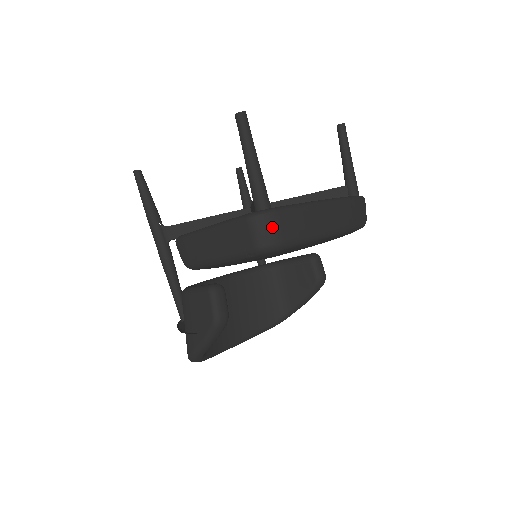
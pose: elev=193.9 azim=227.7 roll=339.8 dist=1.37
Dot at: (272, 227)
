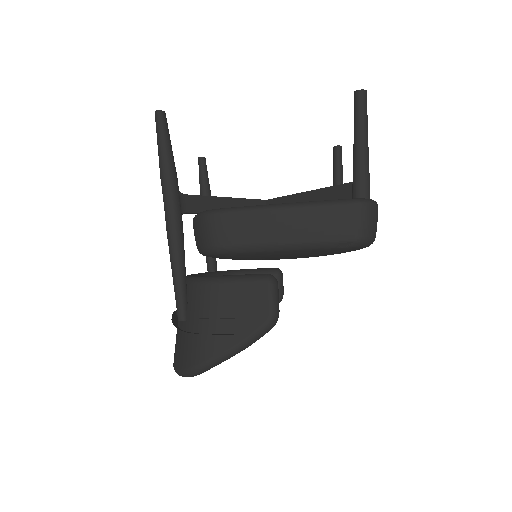
Dot at: (376, 219)
